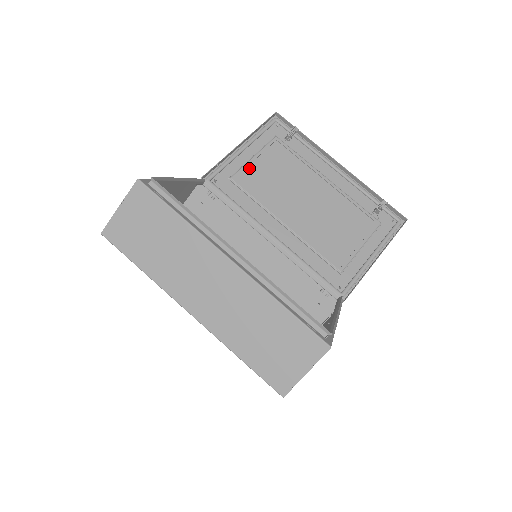
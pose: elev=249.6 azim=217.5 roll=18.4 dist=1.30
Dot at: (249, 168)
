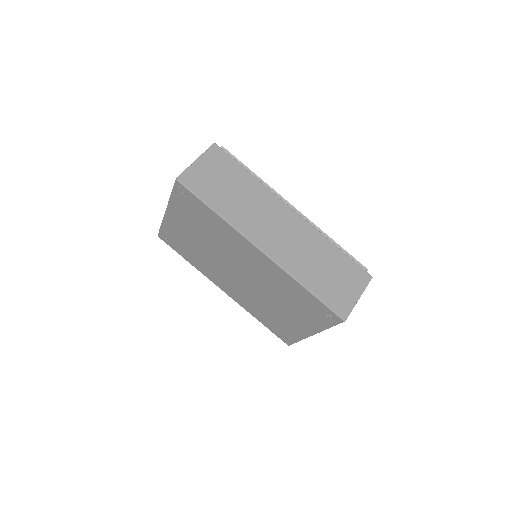
Dot at: occluded
